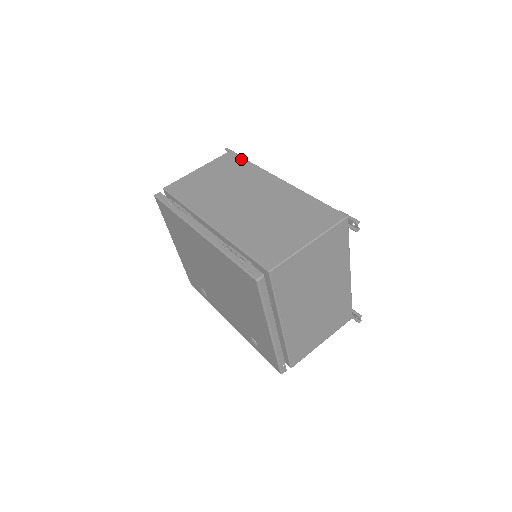
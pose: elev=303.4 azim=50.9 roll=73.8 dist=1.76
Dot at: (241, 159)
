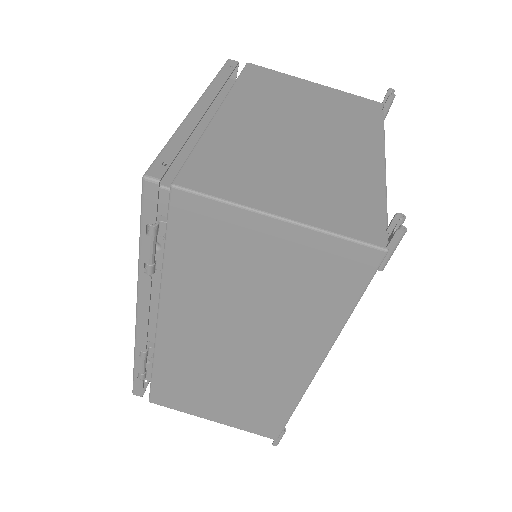
Dot at: (356, 292)
